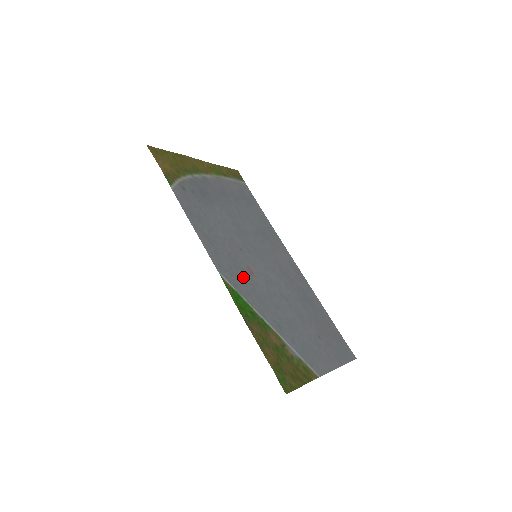
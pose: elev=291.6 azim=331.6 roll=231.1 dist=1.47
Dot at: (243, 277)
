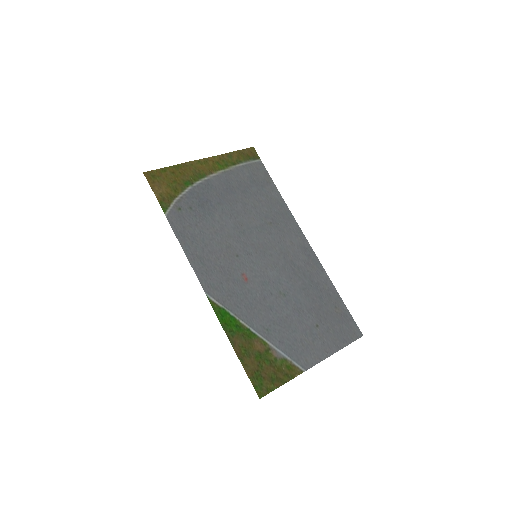
Dot at: (234, 289)
